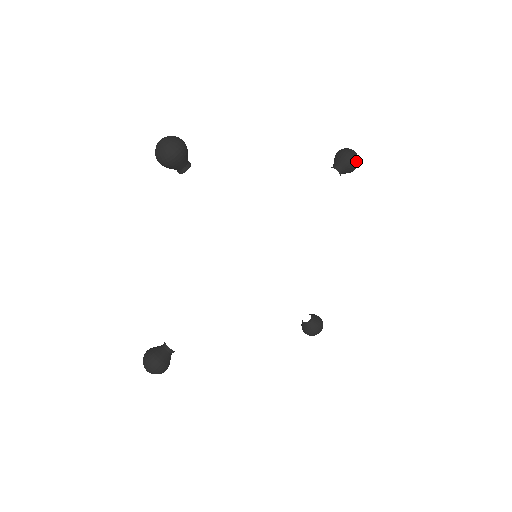
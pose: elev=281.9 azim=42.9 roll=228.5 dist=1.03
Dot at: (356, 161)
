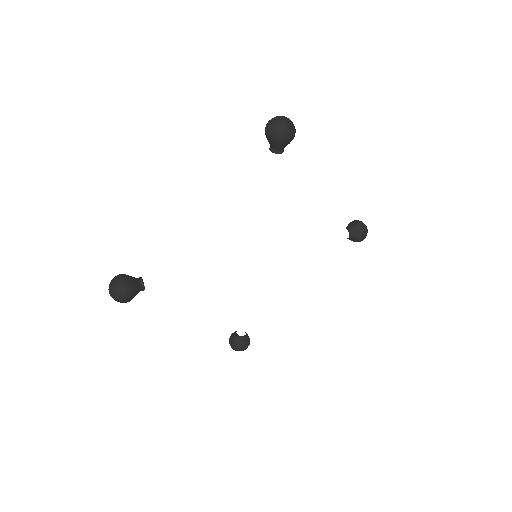
Dot at: (287, 135)
